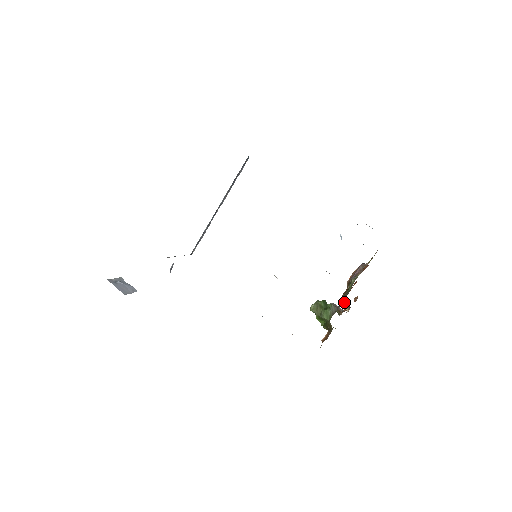
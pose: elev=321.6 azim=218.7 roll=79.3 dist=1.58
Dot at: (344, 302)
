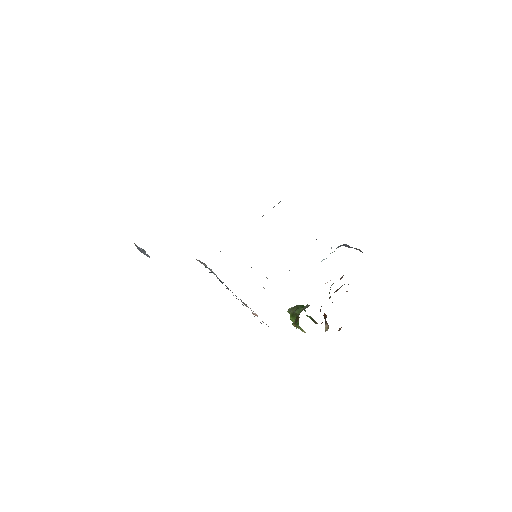
Dot at: (325, 322)
